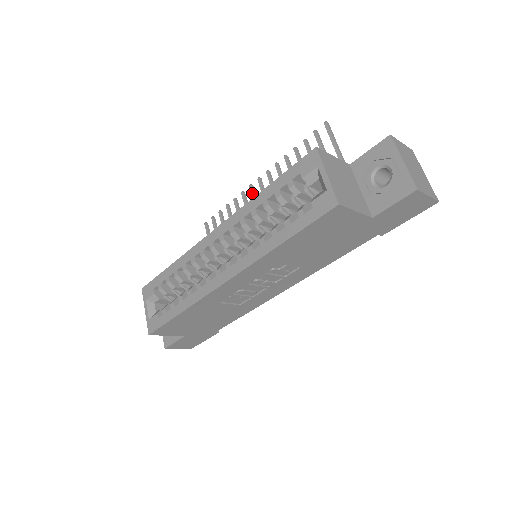
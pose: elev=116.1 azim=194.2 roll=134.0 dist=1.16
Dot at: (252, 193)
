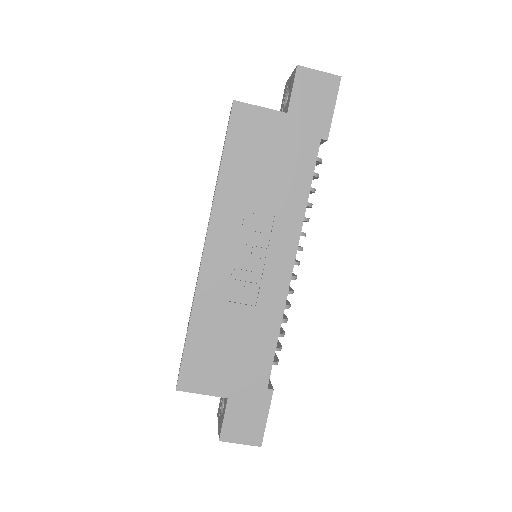
Dot at: occluded
